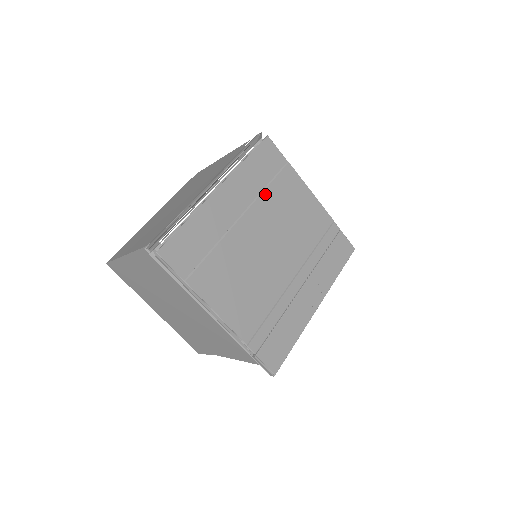
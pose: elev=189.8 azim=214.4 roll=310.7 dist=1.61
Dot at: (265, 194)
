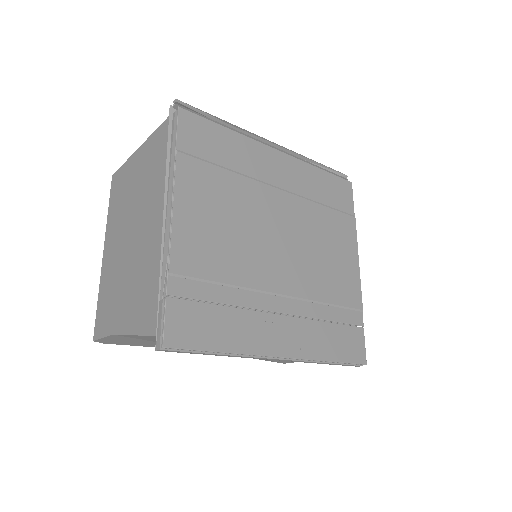
Dot at: (314, 206)
